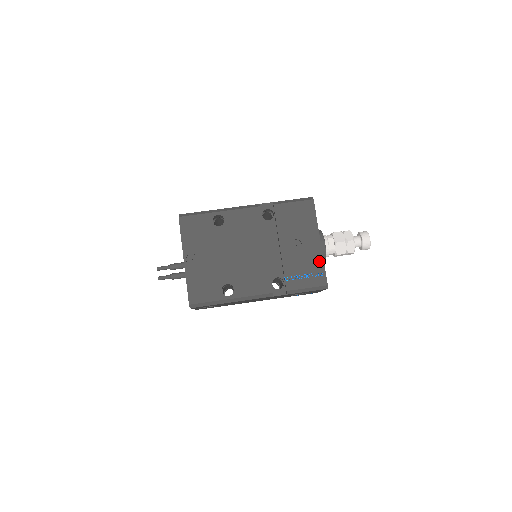
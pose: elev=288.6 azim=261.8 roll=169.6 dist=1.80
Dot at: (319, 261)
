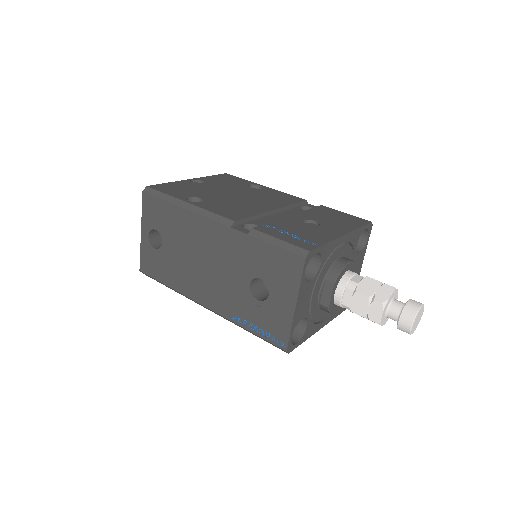
Dot at: (324, 239)
